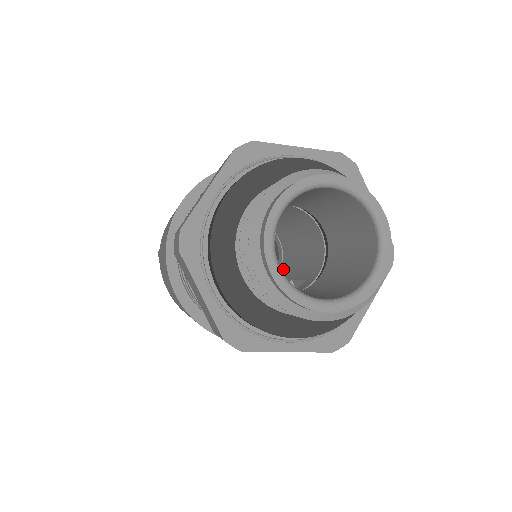
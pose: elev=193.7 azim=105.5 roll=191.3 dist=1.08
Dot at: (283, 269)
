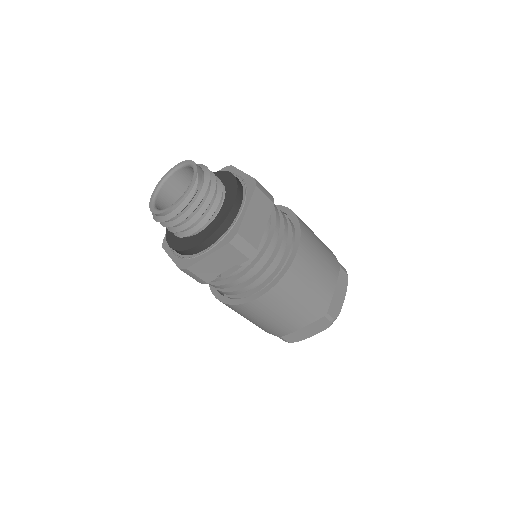
Dot at: occluded
